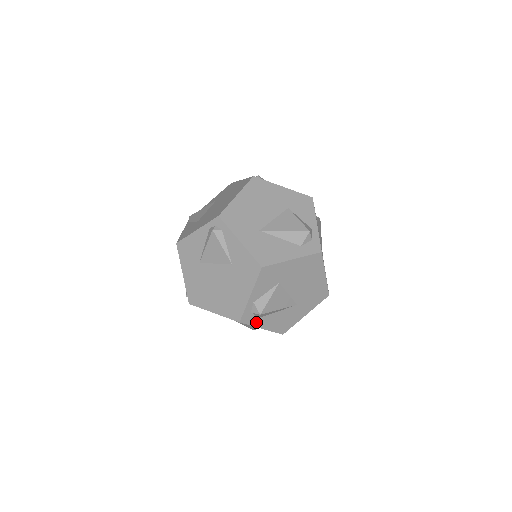
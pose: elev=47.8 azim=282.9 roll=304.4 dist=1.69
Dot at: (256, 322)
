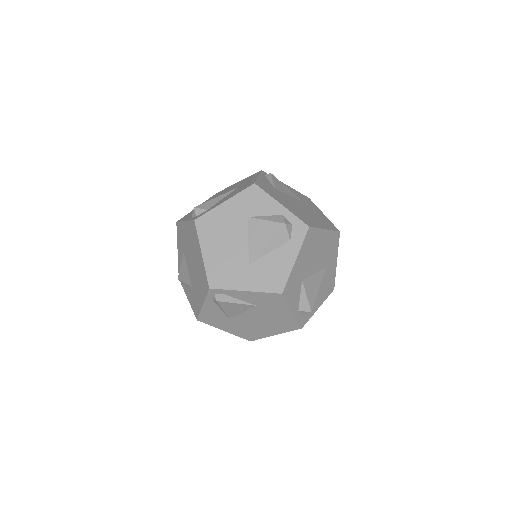
Dot at: (311, 312)
